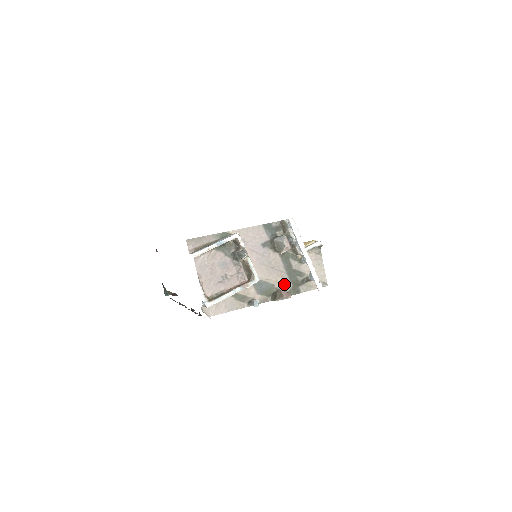
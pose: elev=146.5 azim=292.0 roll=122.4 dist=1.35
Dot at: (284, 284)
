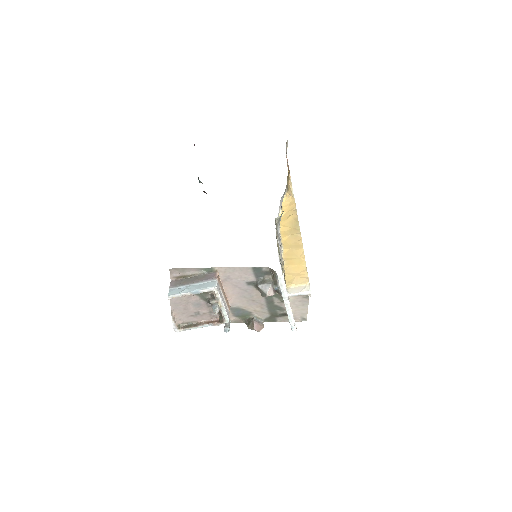
Dot at: (262, 313)
